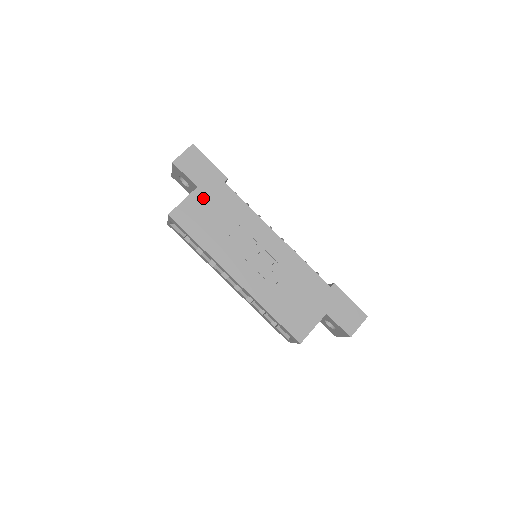
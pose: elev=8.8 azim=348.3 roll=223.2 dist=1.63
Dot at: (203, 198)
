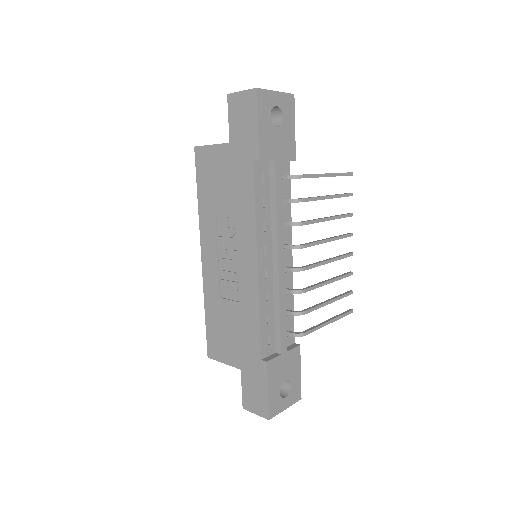
Dot at: (227, 159)
